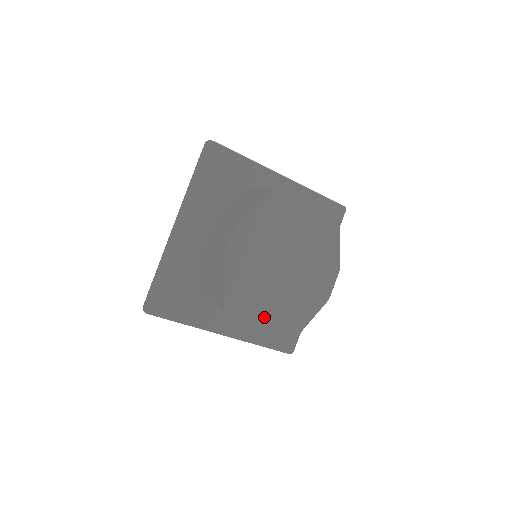
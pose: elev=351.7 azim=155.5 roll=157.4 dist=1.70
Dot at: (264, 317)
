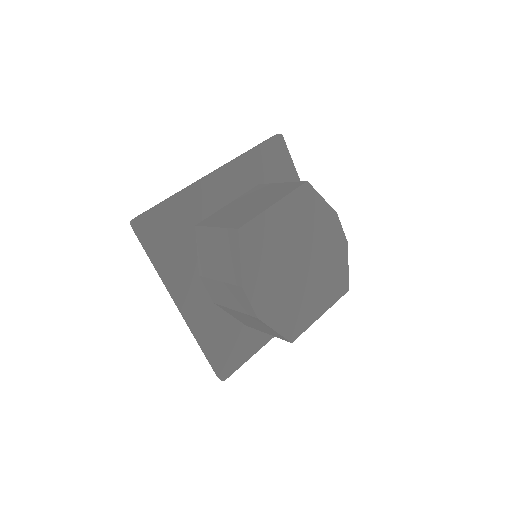
Dot at: (318, 311)
